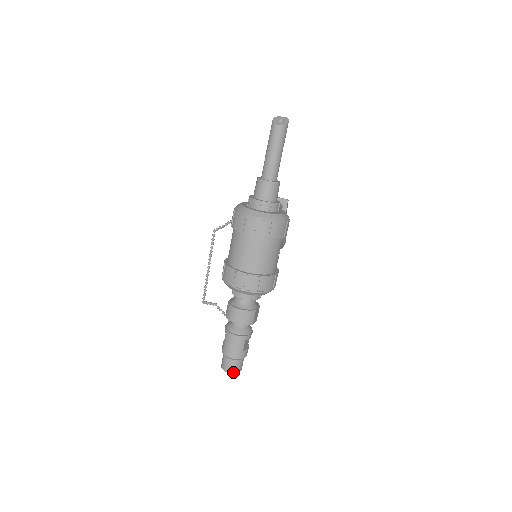
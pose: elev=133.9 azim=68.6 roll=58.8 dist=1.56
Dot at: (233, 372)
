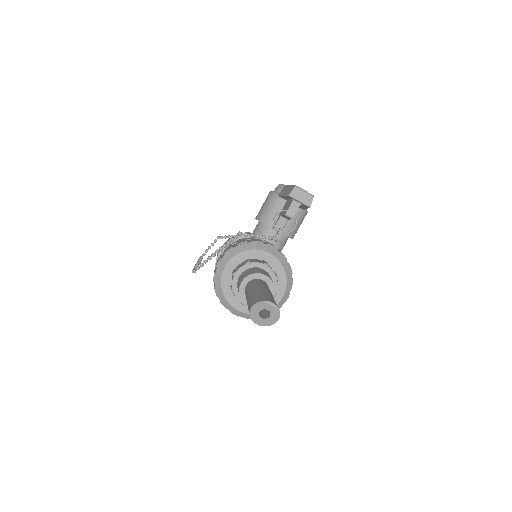
Dot at: occluded
